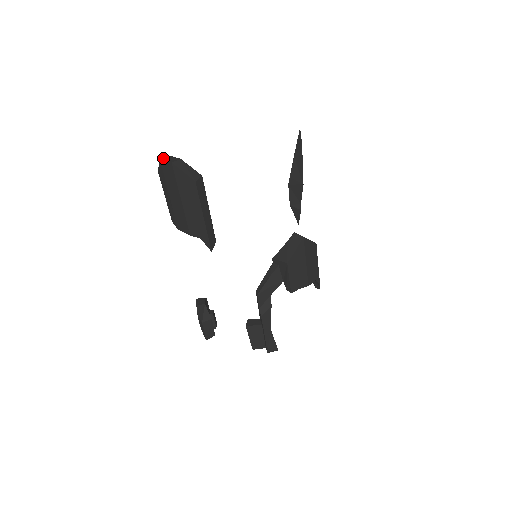
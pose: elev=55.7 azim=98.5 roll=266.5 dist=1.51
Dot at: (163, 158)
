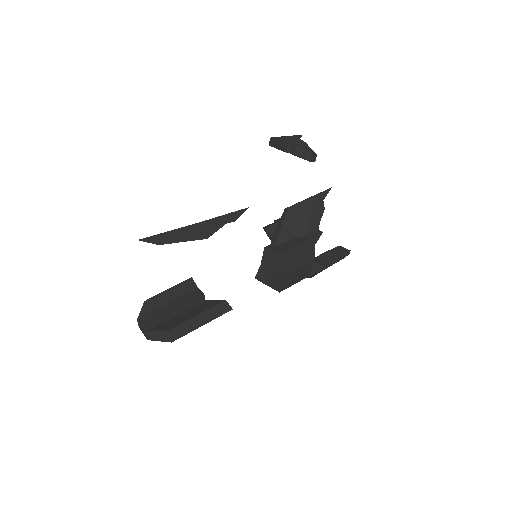
Dot at: (138, 325)
